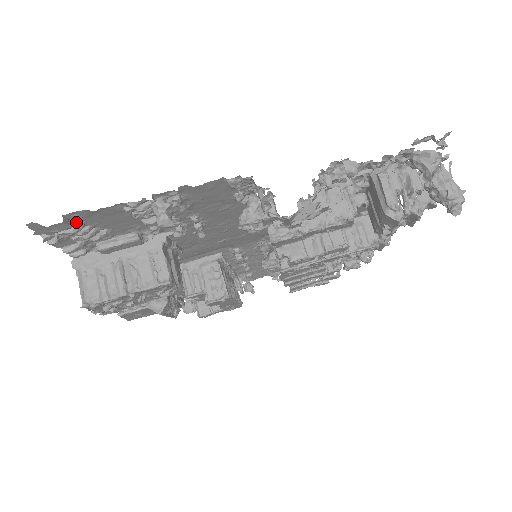
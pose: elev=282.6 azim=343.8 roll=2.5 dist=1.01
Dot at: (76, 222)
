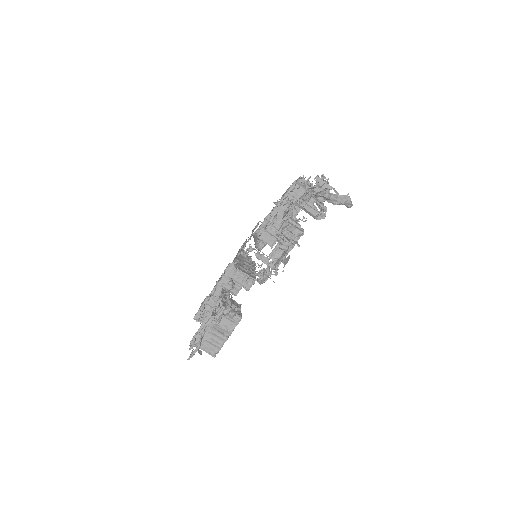
Dot at: (198, 345)
